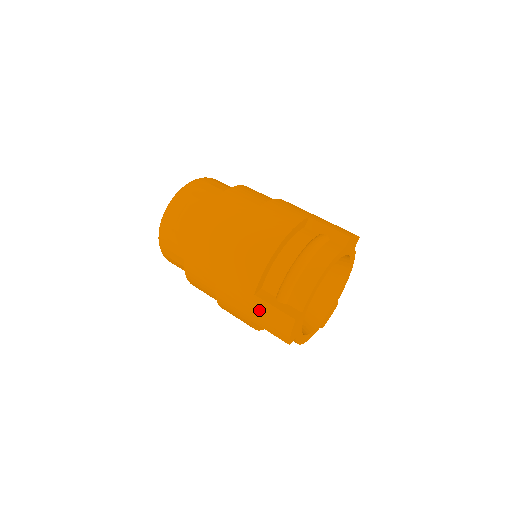
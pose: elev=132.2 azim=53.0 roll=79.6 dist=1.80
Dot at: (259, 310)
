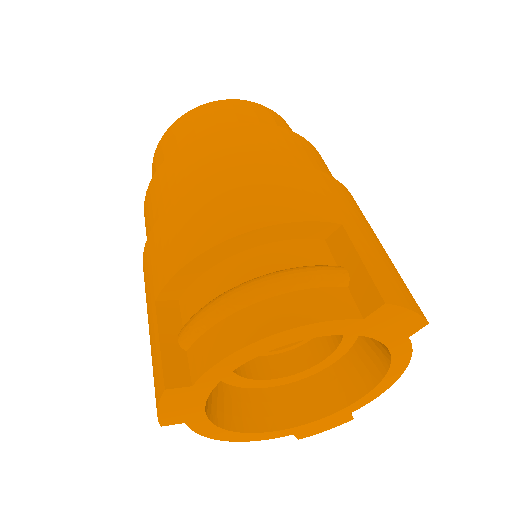
Dot at: (151, 332)
